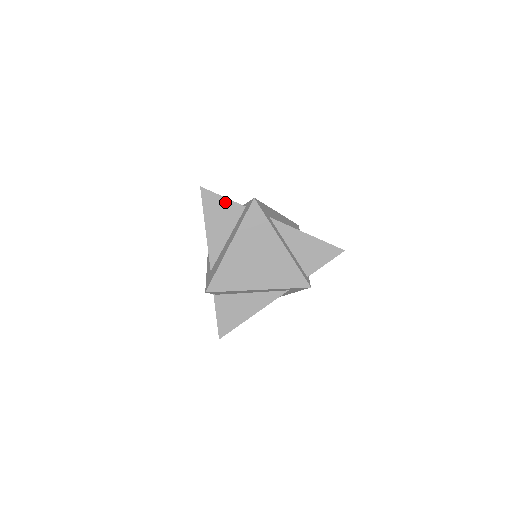
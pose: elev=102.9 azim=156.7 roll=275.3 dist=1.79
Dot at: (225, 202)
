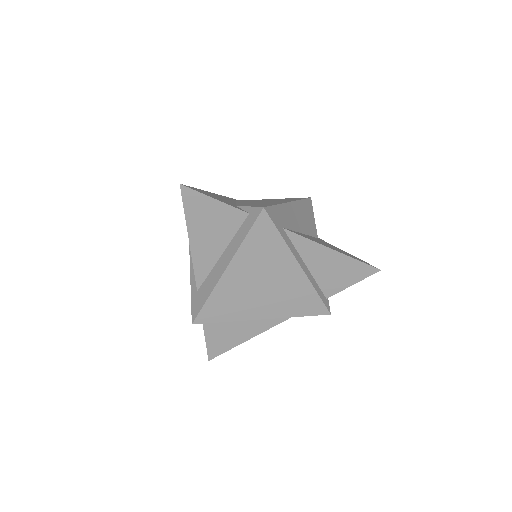
Dot at: (218, 207)
